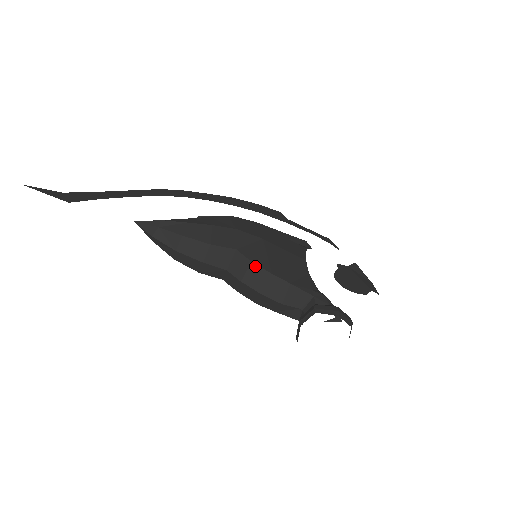
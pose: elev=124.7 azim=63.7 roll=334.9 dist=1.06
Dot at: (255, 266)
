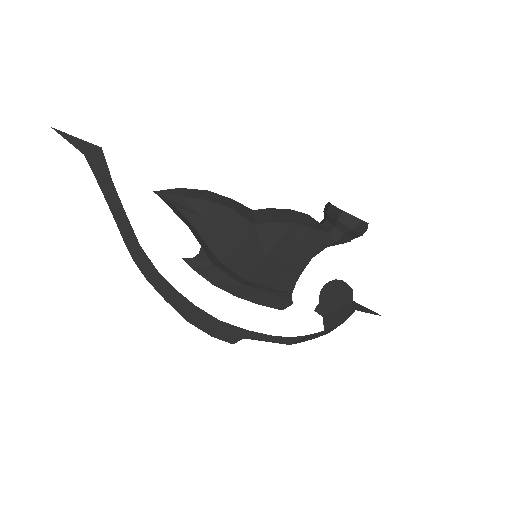
Dot at: occluded
